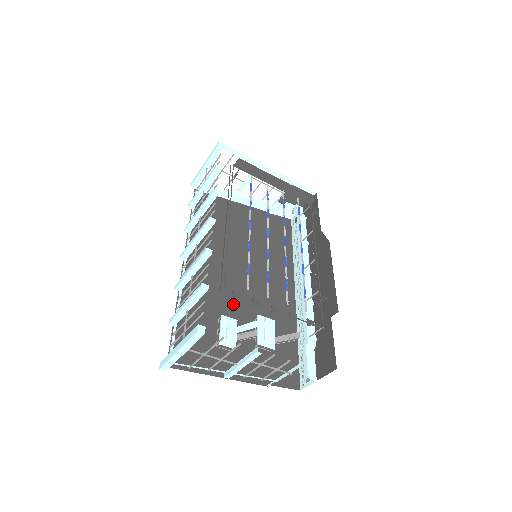
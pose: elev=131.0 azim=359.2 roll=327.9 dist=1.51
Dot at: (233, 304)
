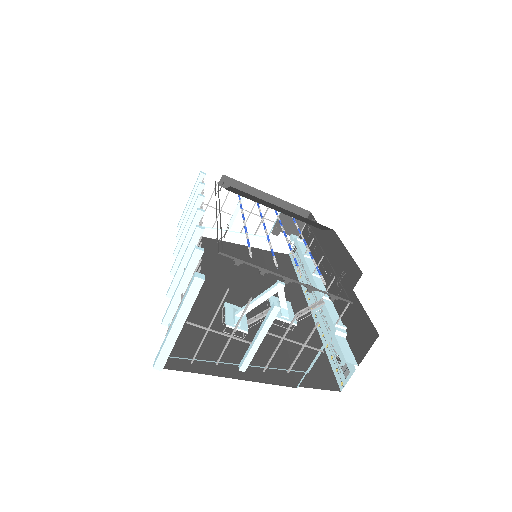
Dot at: occluded
